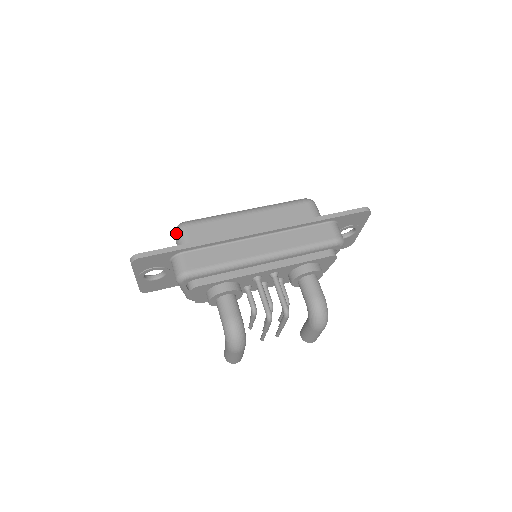
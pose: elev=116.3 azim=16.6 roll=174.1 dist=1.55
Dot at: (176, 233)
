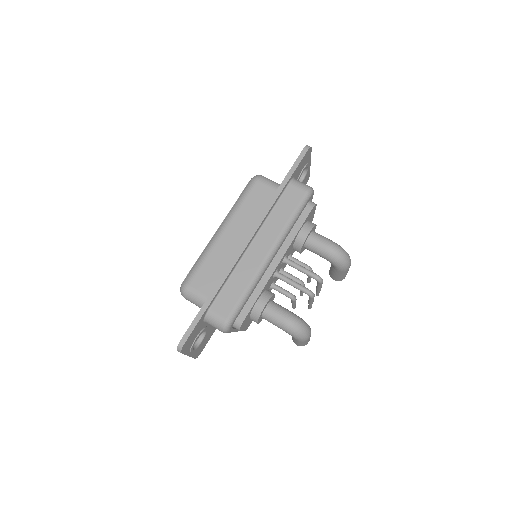
Dot at: (186, 296)
